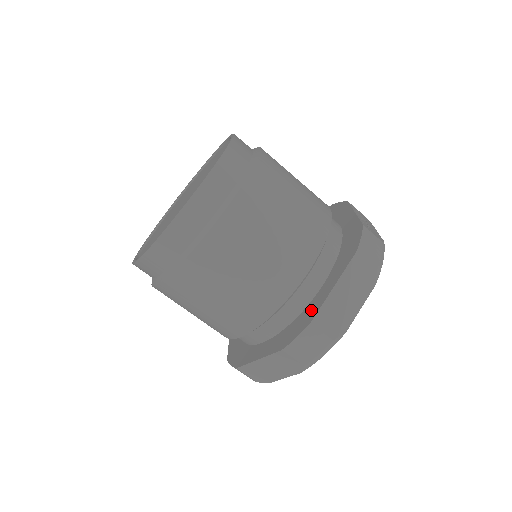
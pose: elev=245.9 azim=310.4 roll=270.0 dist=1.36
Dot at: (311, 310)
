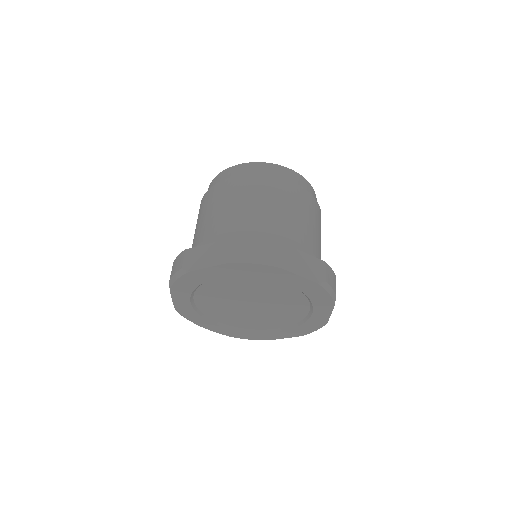
Dot at: occluded
